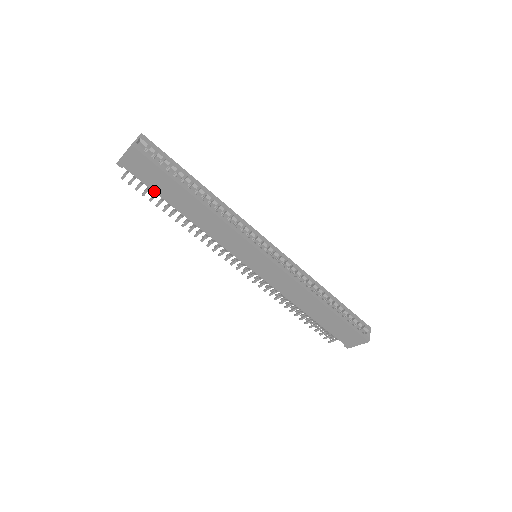
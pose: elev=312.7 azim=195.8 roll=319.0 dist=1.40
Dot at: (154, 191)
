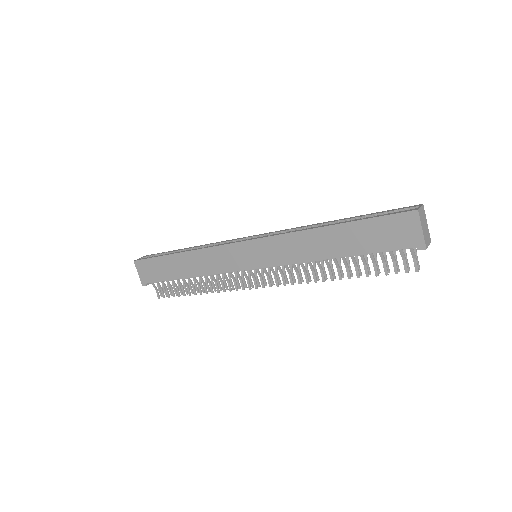
Dot at: (166, 280)
